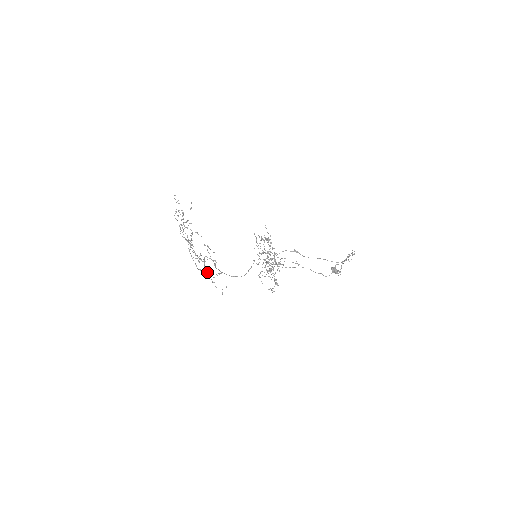
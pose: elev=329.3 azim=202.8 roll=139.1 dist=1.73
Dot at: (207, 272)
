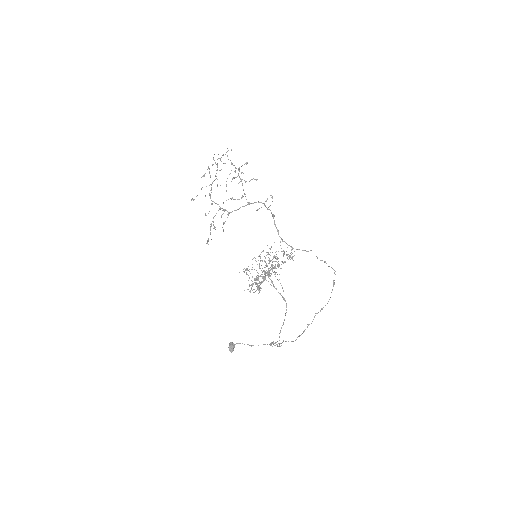
Dot at: occluded
